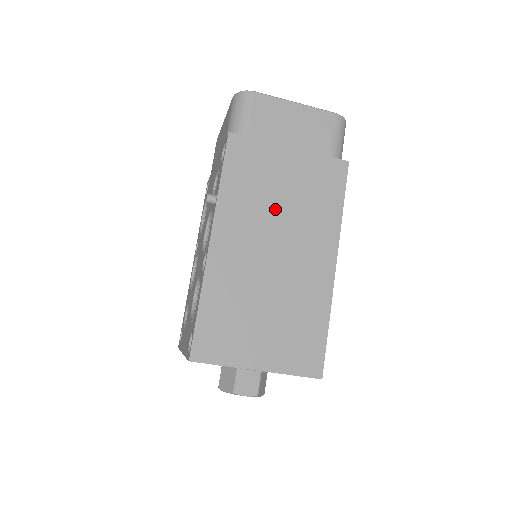
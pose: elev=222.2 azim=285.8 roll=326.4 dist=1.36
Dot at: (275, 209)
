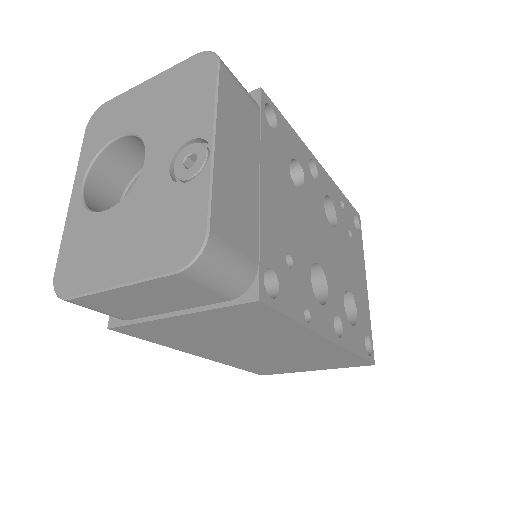
Dot at: (225, 339)
